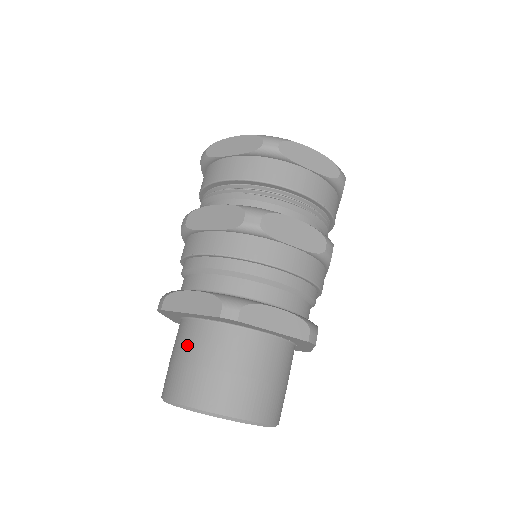
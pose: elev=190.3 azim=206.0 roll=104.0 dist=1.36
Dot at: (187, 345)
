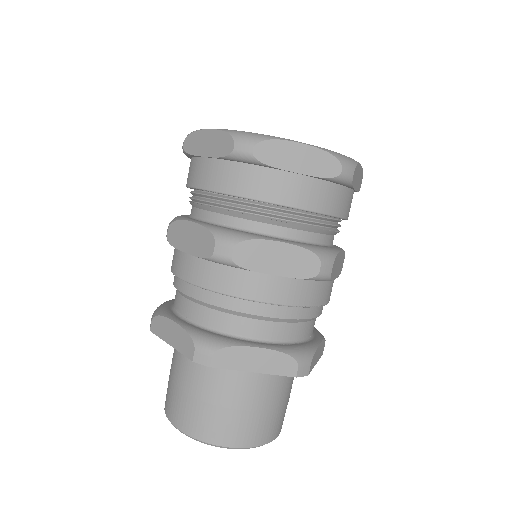
Dot at: (233, 391)
